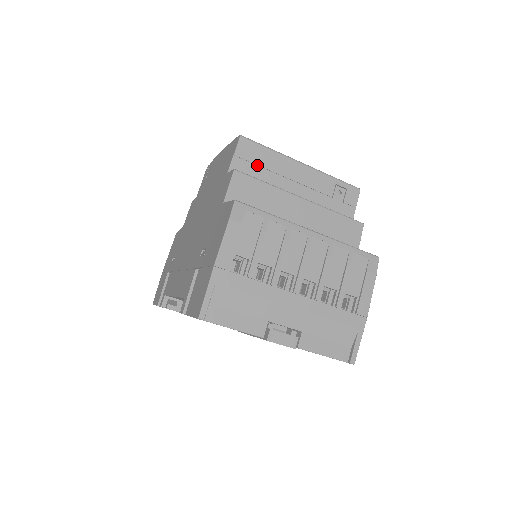
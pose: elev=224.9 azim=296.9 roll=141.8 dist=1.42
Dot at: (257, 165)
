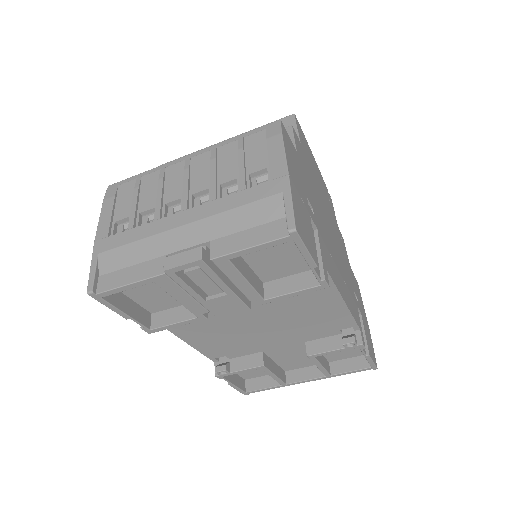
Dot at: occluded
